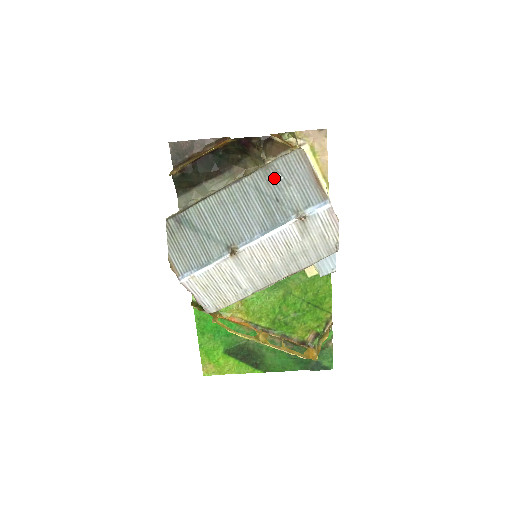
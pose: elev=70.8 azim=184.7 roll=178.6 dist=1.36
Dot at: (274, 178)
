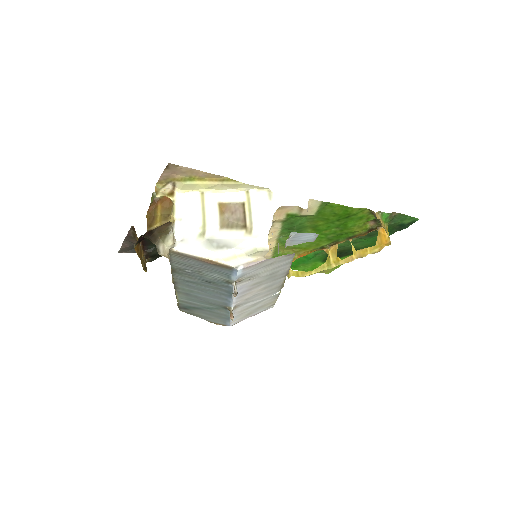
Dot at: (187, 273)
